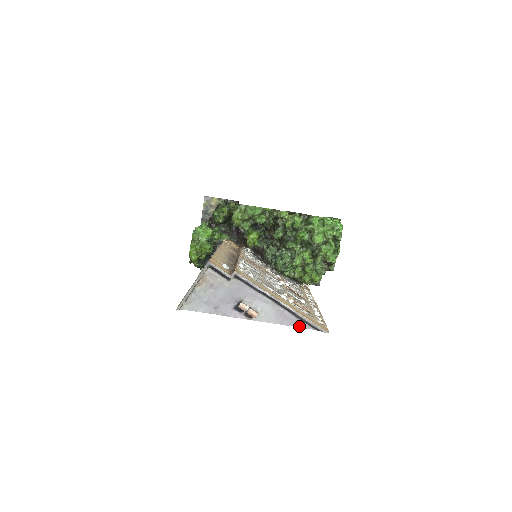
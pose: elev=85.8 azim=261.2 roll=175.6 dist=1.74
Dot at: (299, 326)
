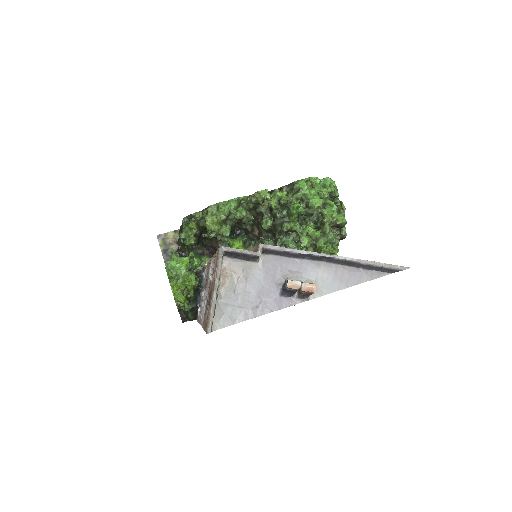
Dot at: (371, 278)
